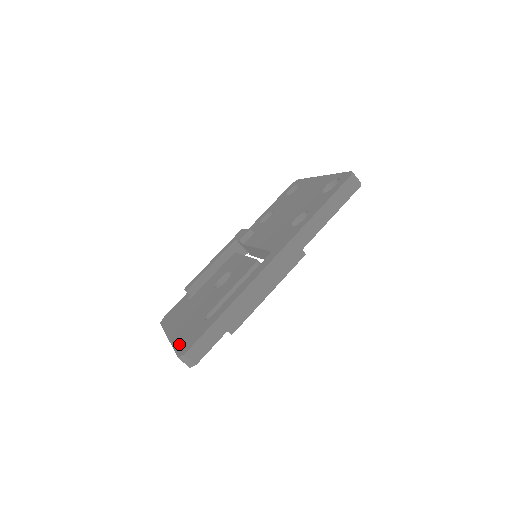
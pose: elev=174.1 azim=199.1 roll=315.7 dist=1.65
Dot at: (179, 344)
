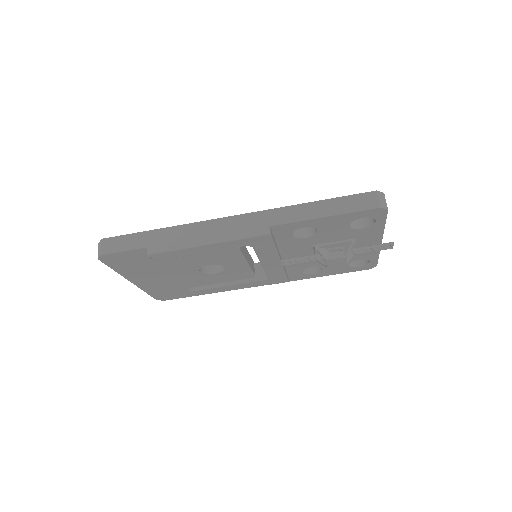
Dot at: occluded
